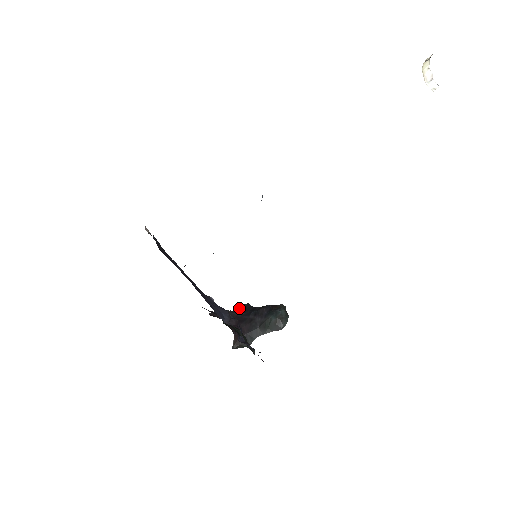
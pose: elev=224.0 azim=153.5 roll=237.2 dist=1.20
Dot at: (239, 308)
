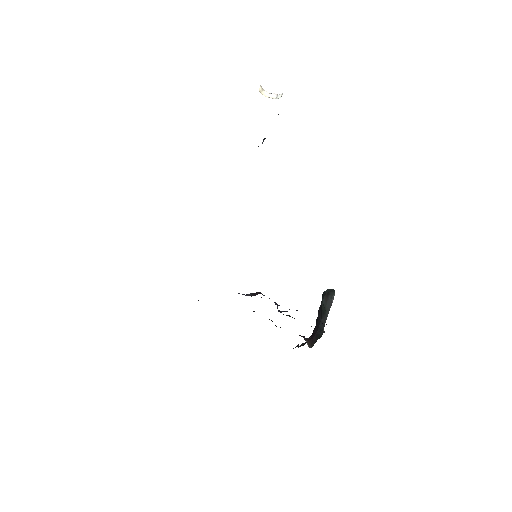
Dot at: occluded
